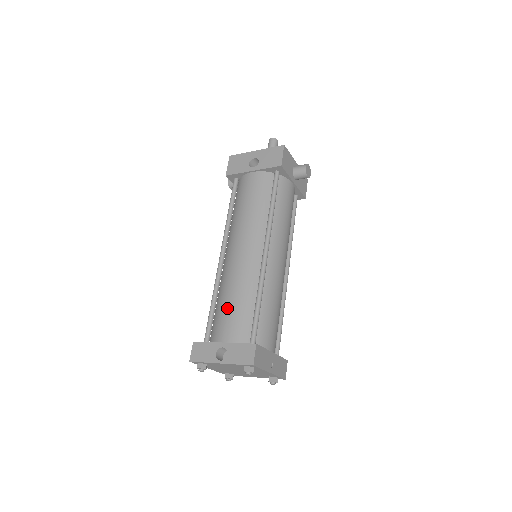
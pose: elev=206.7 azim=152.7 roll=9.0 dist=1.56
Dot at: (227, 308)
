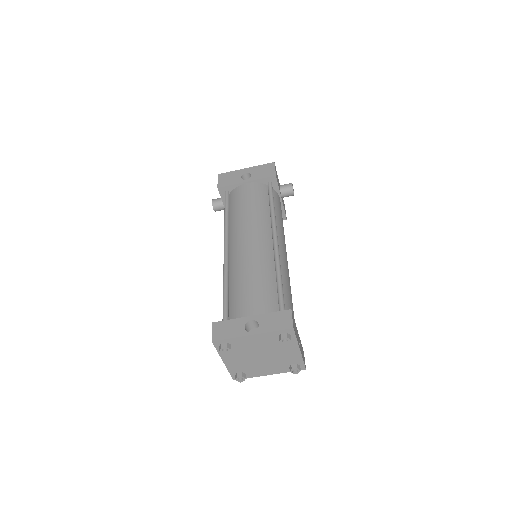
Dot at: (247, 287)
